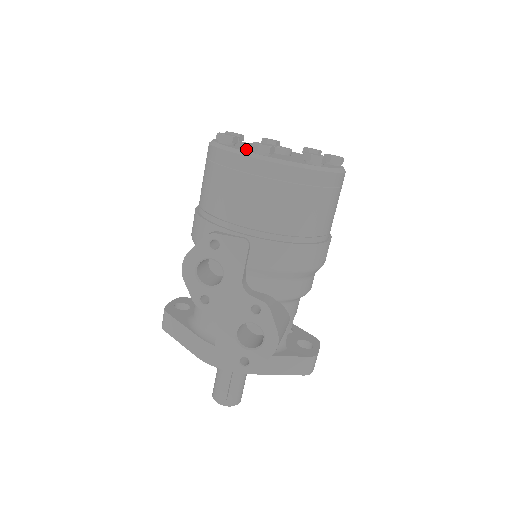
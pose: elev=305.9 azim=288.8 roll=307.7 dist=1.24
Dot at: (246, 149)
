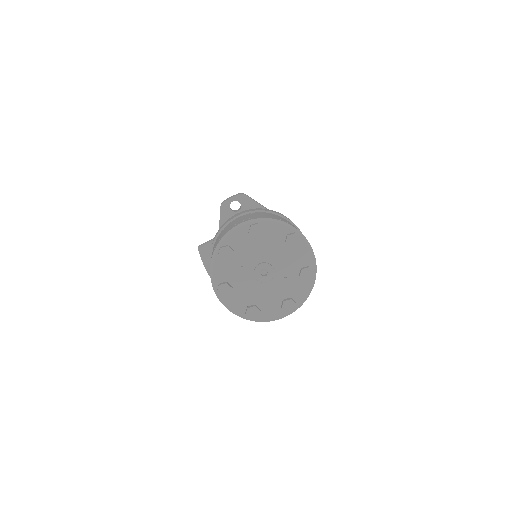
Dot at: (226, 273)
